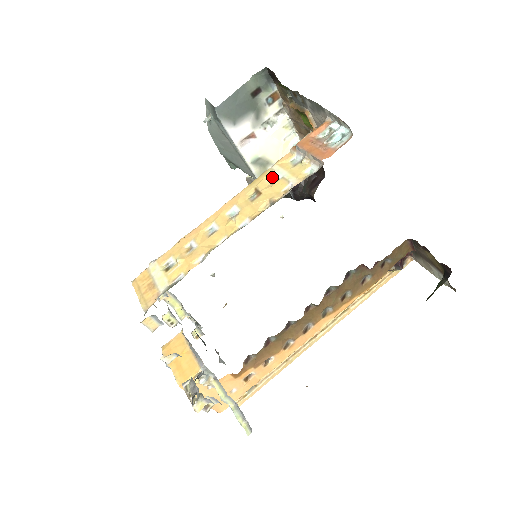
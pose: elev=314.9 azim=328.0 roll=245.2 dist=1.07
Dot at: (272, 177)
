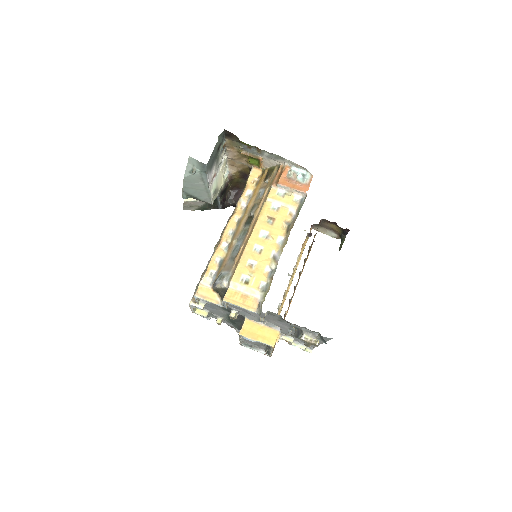
Dot at: (272, 207)
